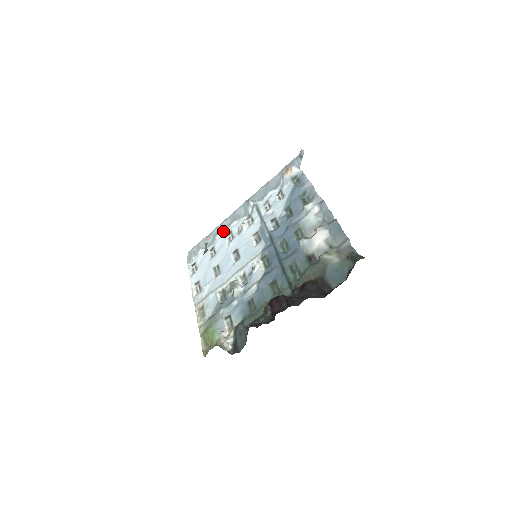
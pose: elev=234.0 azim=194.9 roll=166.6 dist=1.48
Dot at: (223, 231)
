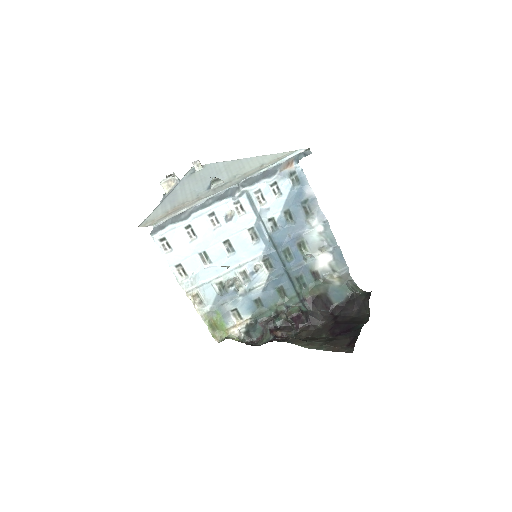
Dot at: (202, 210)
